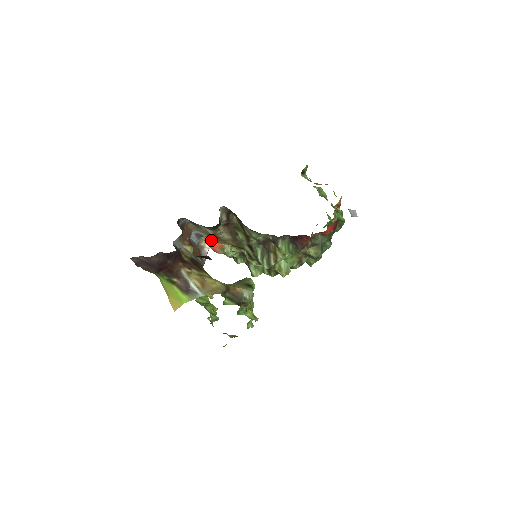
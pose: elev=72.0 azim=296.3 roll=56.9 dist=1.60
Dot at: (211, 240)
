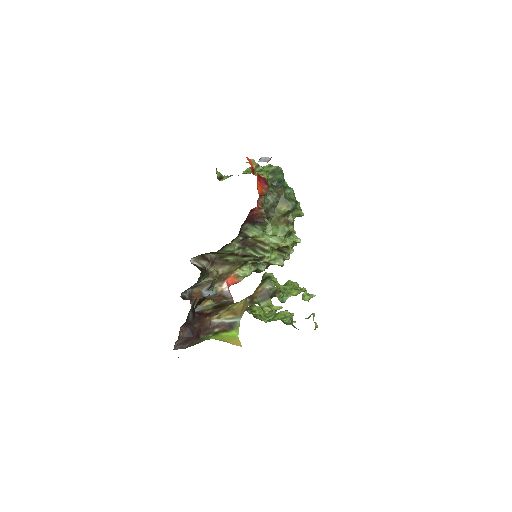
Dot at: (222, 281)
